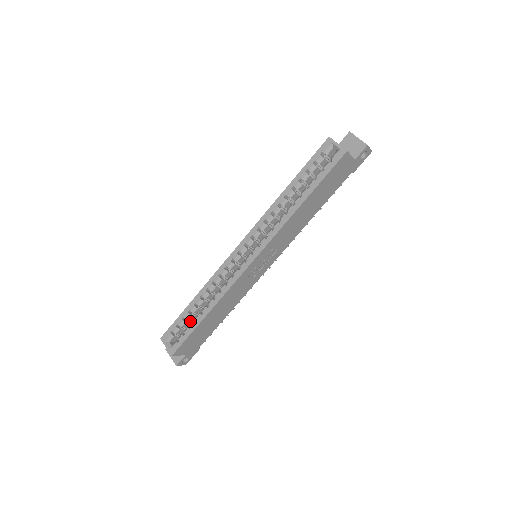
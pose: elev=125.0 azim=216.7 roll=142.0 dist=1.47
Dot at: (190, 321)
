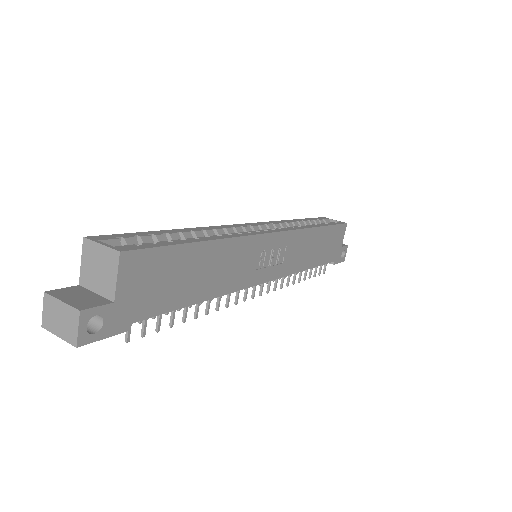
Dot at: occluded
